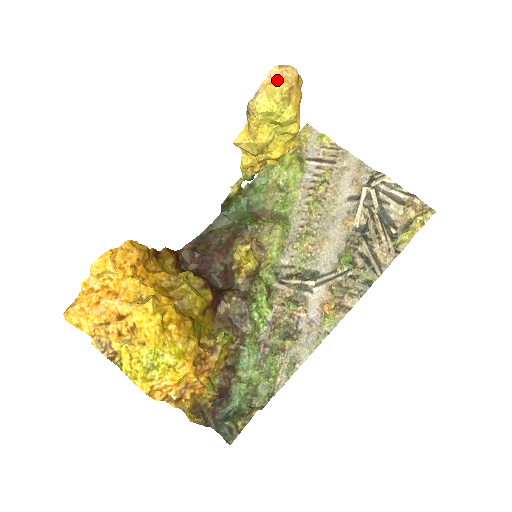
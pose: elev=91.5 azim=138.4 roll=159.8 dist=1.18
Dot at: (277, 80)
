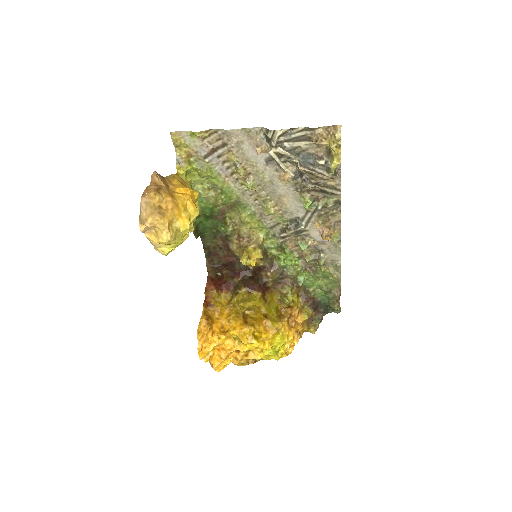
Dot at: (152, 228)
